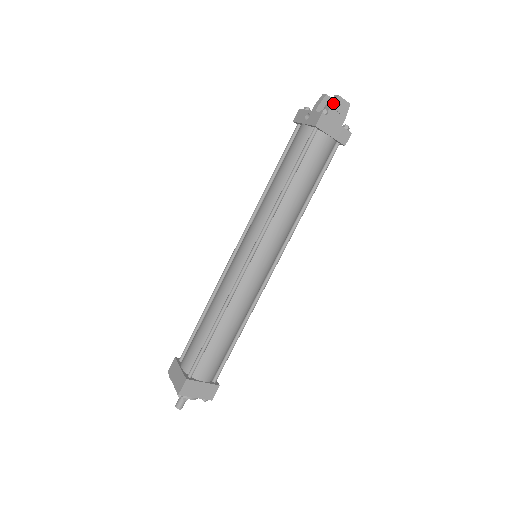
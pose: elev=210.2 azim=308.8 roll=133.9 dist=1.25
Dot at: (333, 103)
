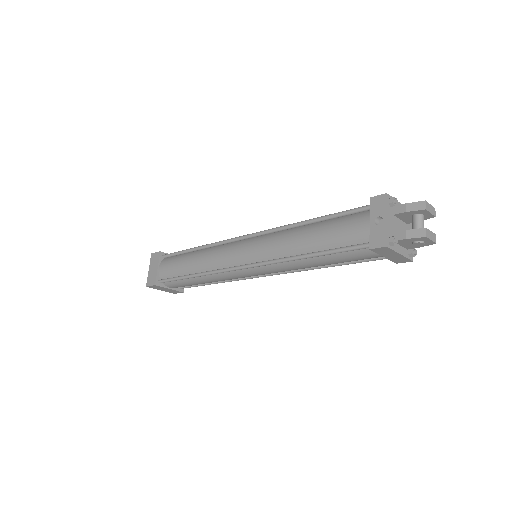
Dot at: (413, 238)
